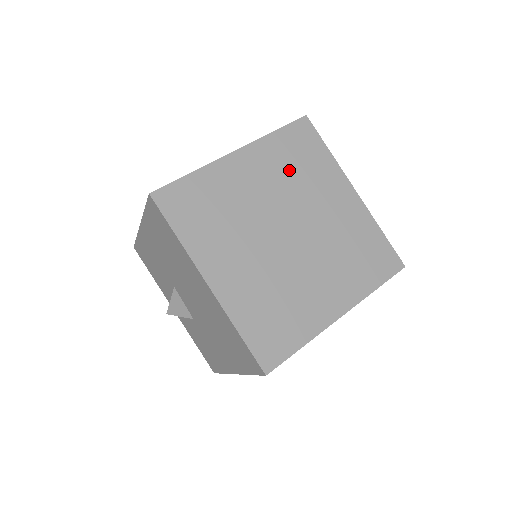
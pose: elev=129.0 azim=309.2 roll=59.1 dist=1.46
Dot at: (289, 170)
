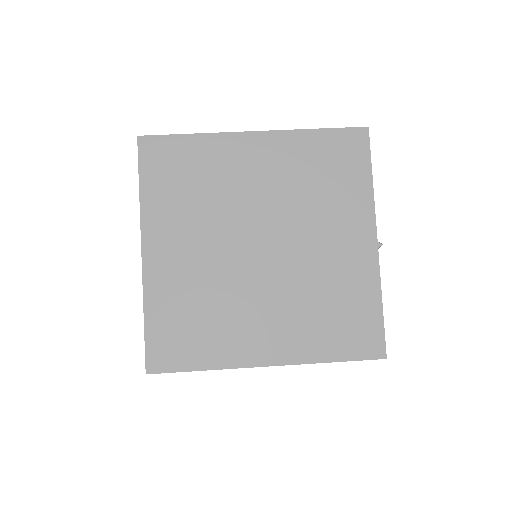
Dot at: (306, 179)
